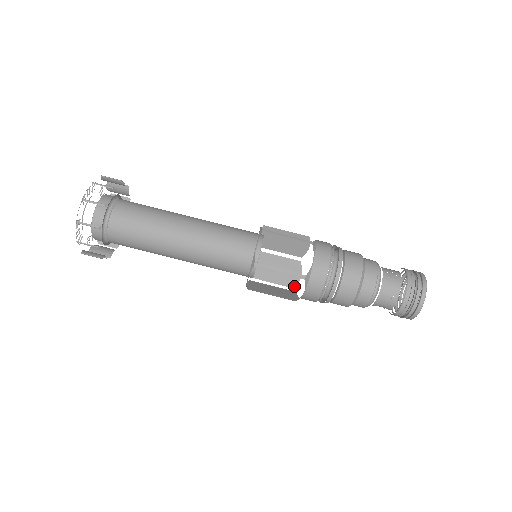
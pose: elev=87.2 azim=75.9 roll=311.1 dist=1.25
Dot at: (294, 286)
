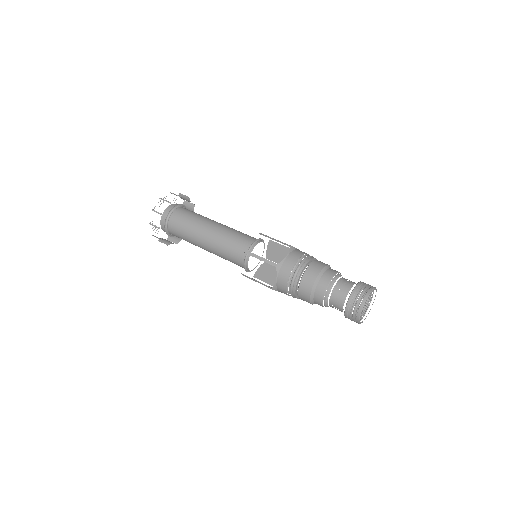
Dot at: (272, 289)
